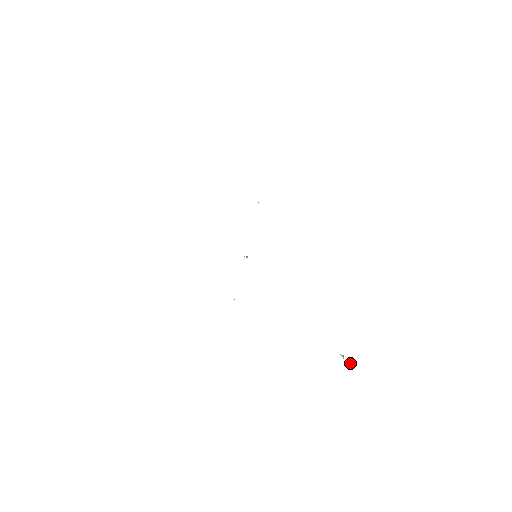
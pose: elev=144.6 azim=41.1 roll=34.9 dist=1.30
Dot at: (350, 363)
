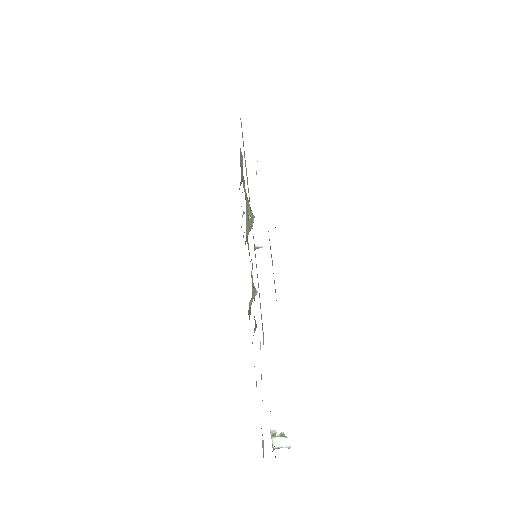
Dot at: (281, 447)
